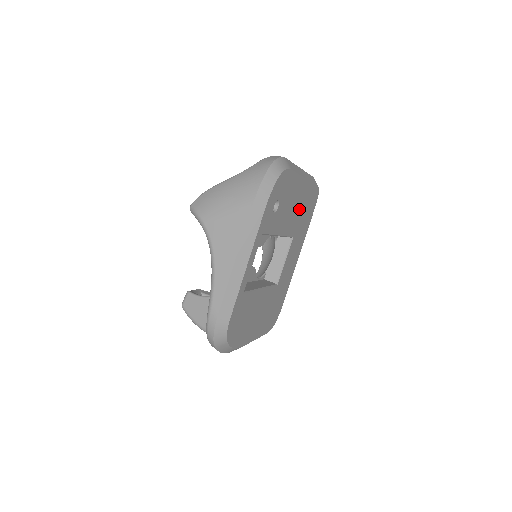
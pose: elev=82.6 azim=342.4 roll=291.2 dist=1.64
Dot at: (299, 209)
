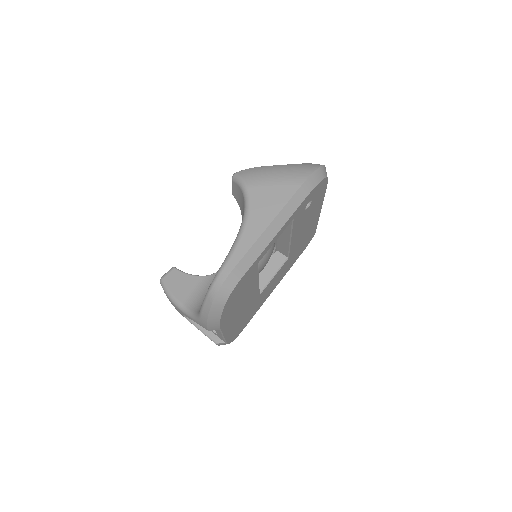
Dot at: (304, 234)
